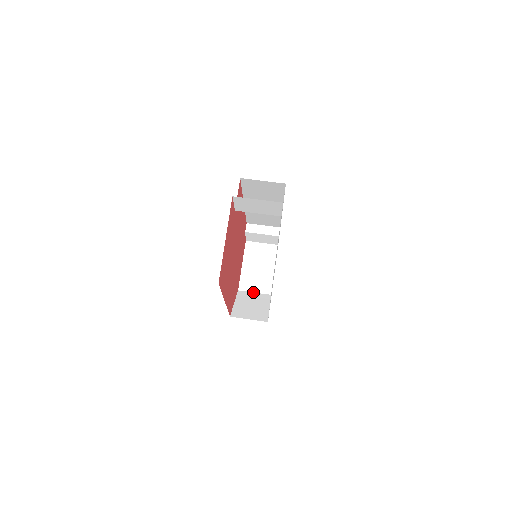
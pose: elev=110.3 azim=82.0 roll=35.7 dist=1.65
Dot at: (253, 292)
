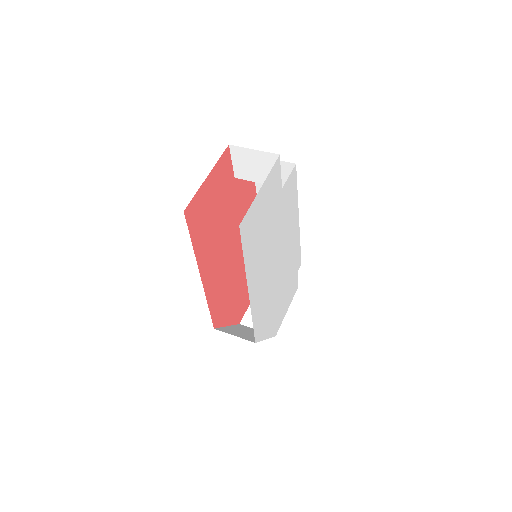
Dot at: occluded
